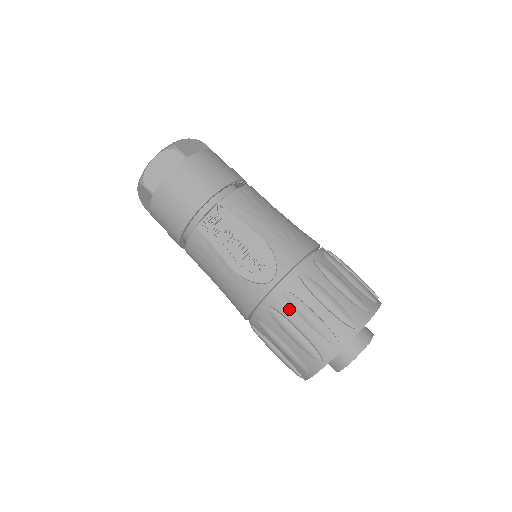
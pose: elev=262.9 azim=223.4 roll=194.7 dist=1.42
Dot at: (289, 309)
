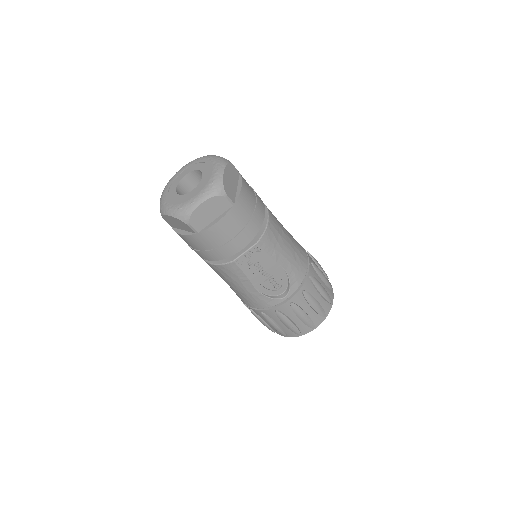
Dot at: (291, 312)
